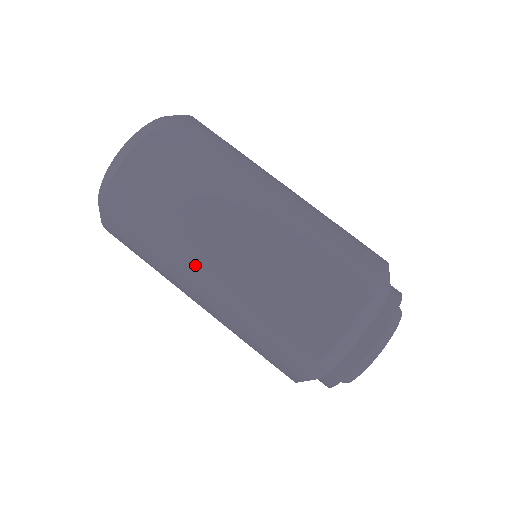
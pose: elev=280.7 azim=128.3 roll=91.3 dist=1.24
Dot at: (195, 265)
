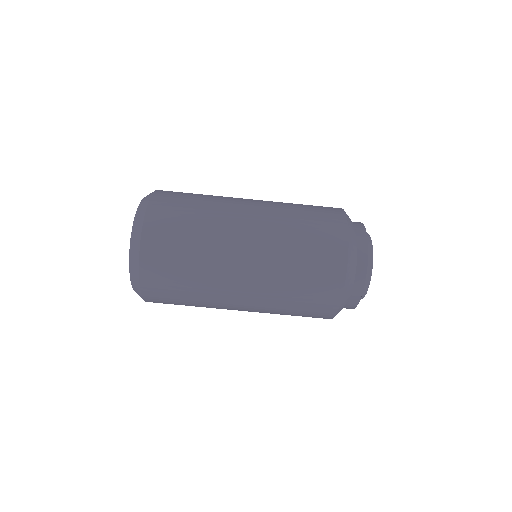
Dot at: (230, 272)
